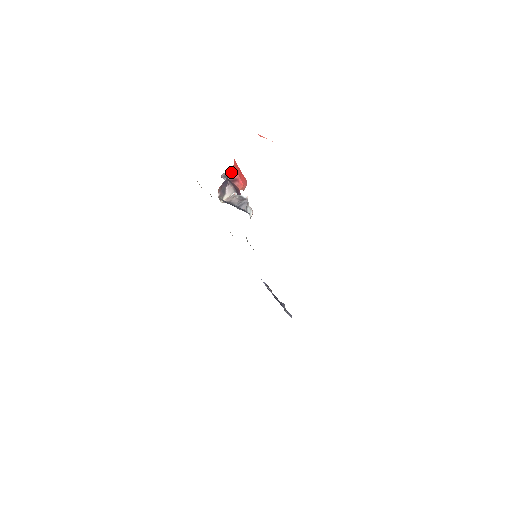
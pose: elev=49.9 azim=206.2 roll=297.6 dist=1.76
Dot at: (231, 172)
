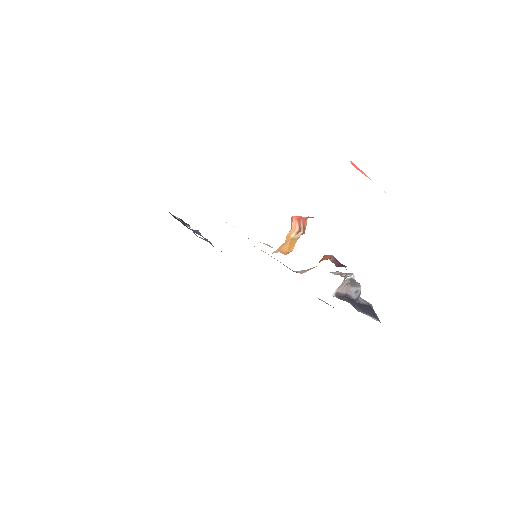
Dot at: occluded
